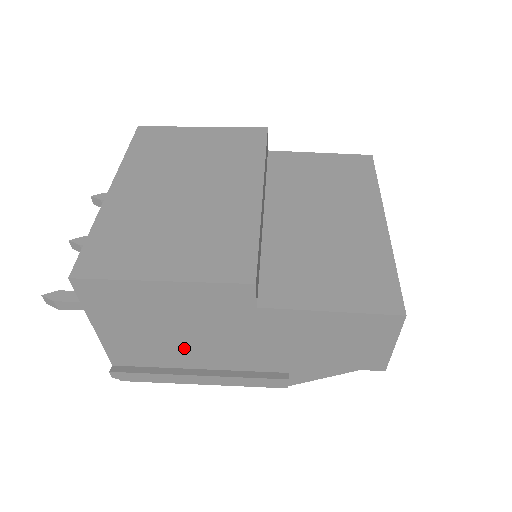
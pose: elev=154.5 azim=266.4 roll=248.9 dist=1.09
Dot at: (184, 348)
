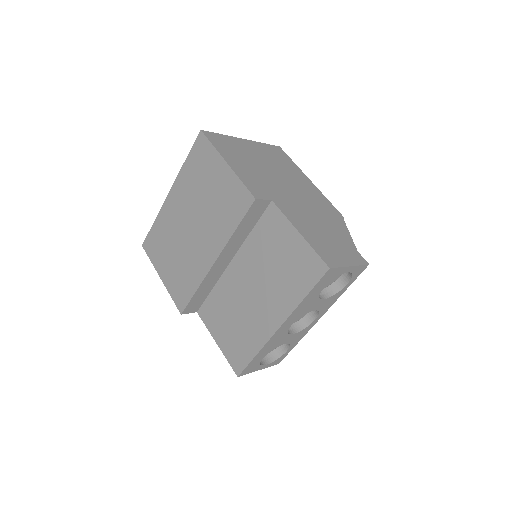
Dot at: occluded
